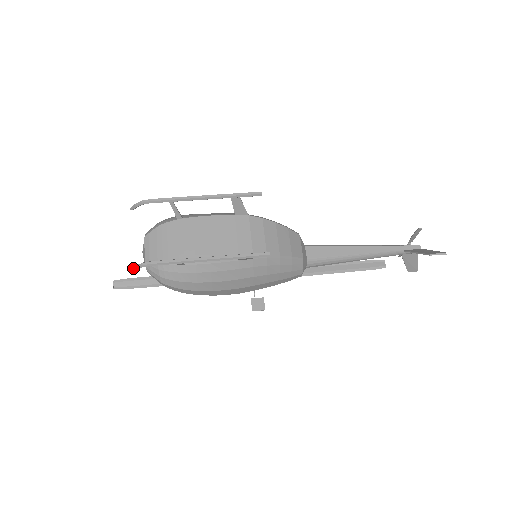
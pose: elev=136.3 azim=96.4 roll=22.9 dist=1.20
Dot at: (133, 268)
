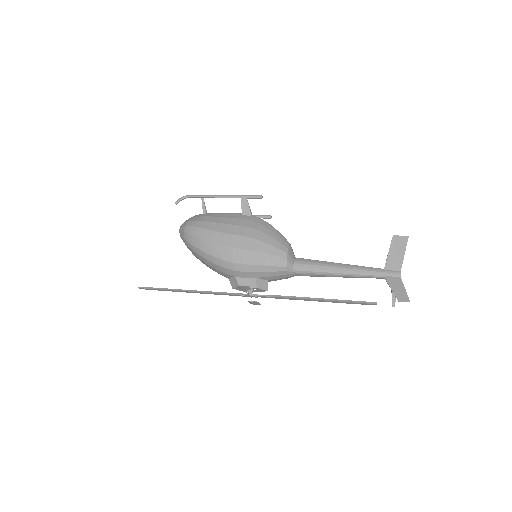
Dot at: (178, 200)
